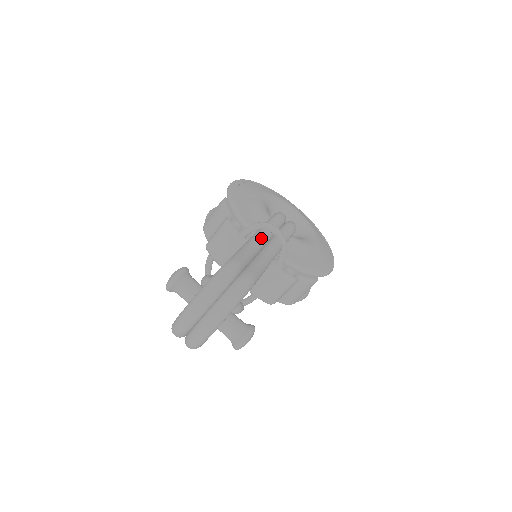
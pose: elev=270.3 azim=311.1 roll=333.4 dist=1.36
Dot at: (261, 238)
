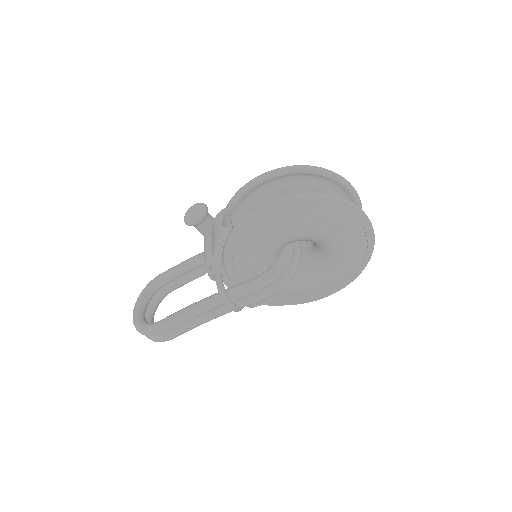
Dot at: (207, 310)
